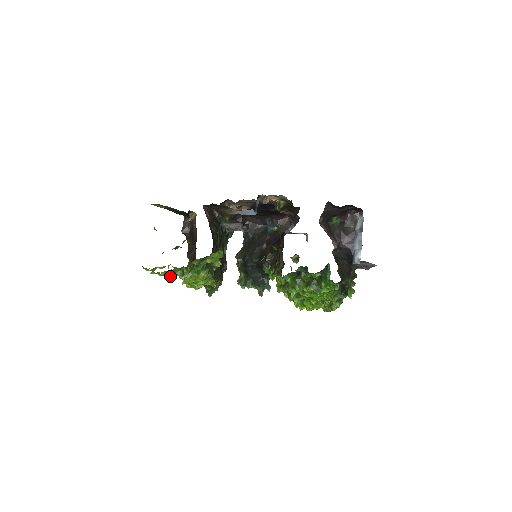
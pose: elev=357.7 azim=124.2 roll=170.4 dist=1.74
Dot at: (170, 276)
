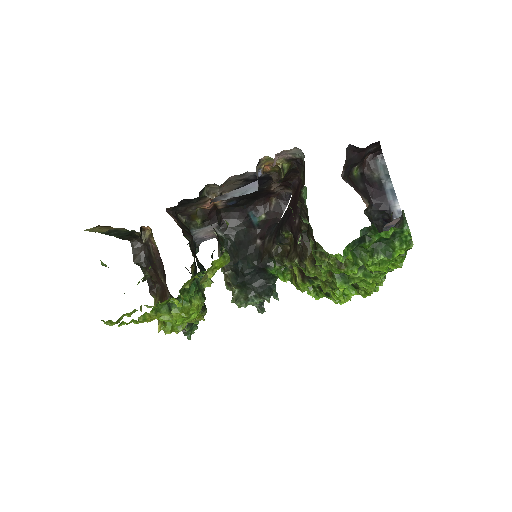
Dot at: (152, 319)
